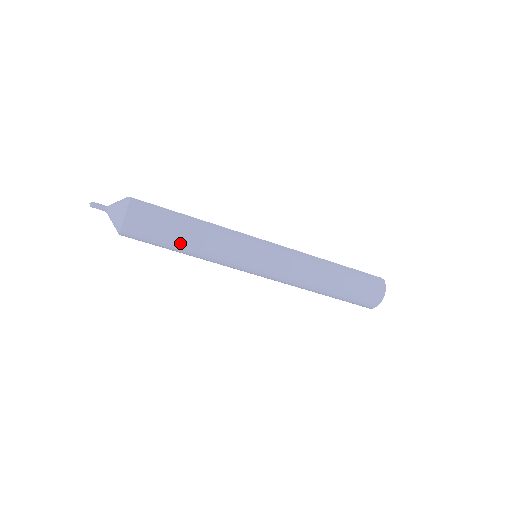
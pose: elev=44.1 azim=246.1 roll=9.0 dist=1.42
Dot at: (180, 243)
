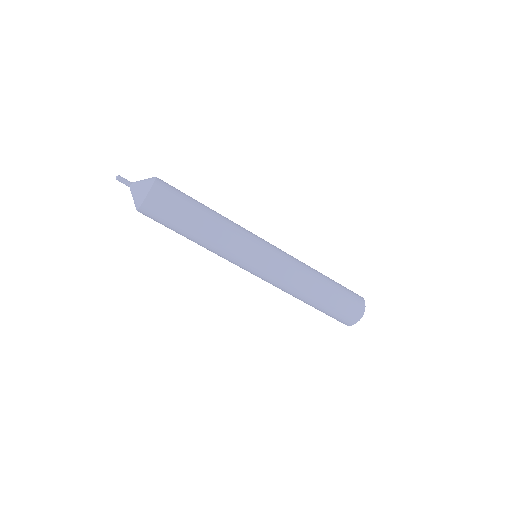
Dot at: (198, 218)
